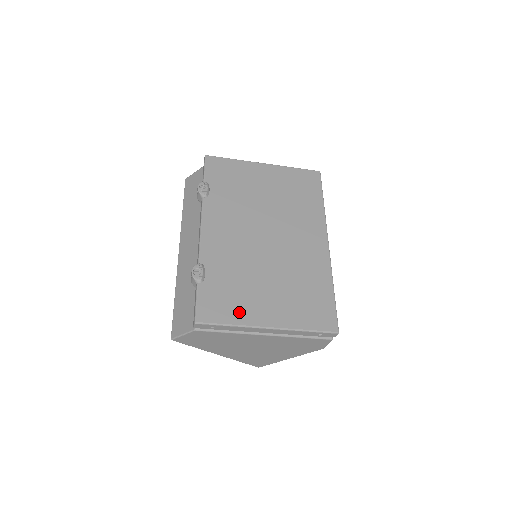
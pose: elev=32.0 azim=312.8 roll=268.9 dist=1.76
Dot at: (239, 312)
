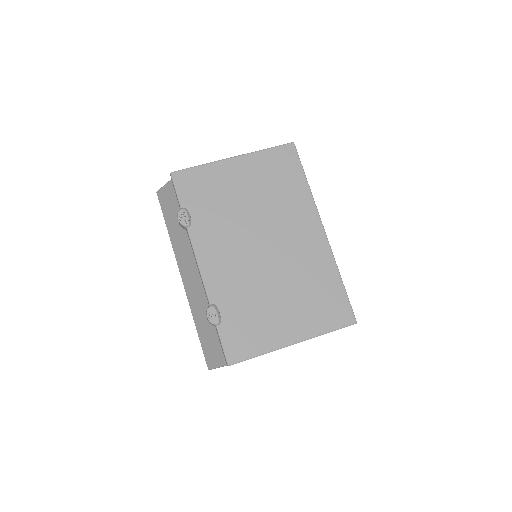
Dot at: (263, 339)
